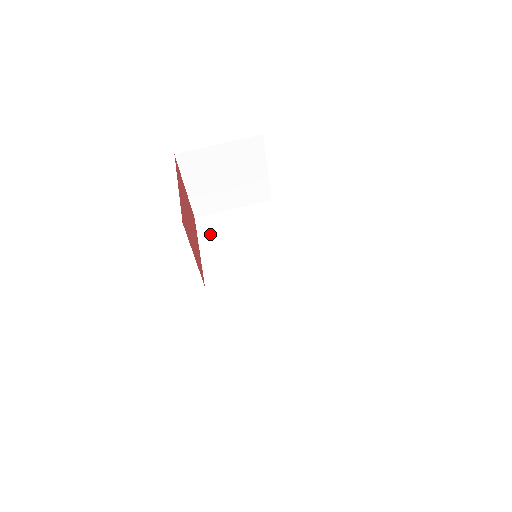
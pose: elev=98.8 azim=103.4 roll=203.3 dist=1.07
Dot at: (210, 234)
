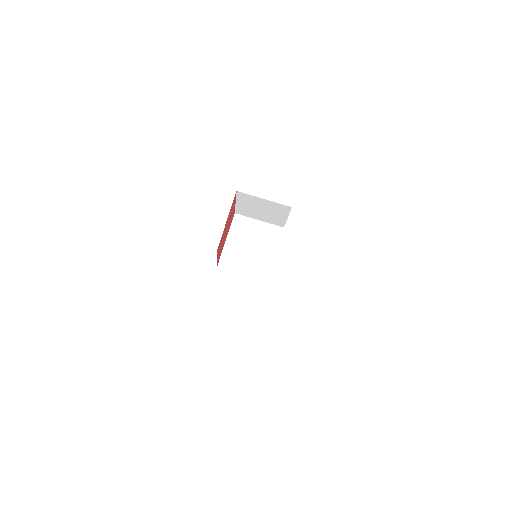
Dot at: (237, 231)
